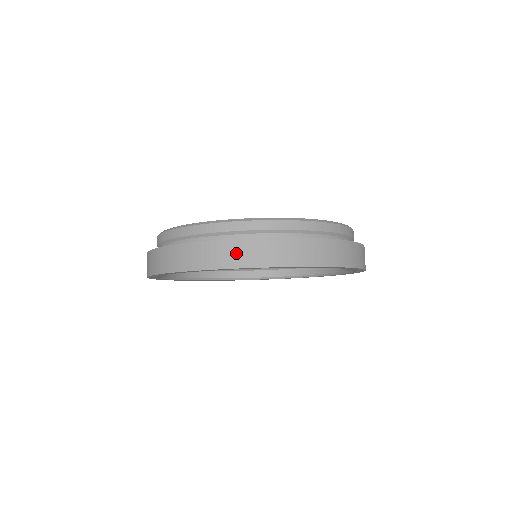
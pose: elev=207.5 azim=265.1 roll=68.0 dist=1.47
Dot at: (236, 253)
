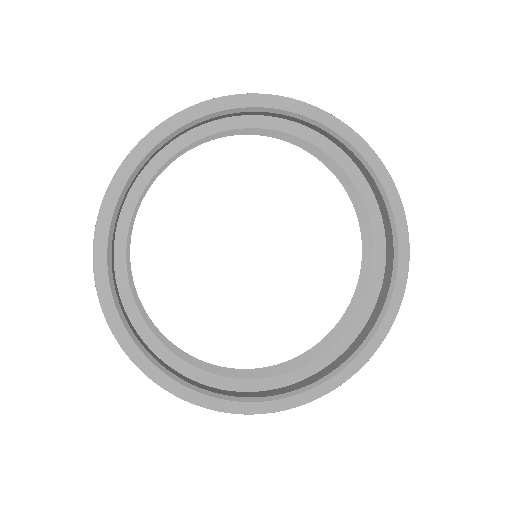
Dot at: occluded
